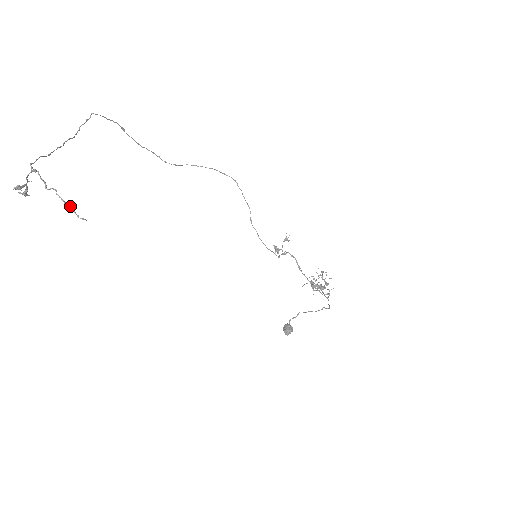
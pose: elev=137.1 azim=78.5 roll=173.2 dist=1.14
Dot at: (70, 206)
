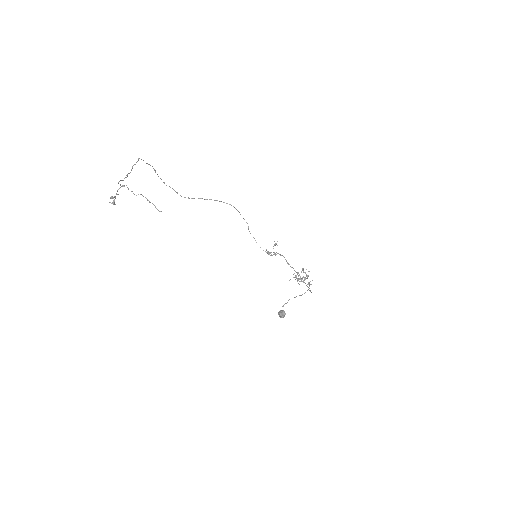
Dot at: (153, 204)
